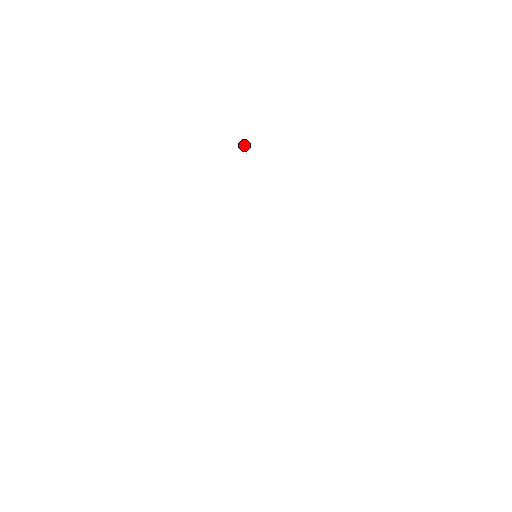
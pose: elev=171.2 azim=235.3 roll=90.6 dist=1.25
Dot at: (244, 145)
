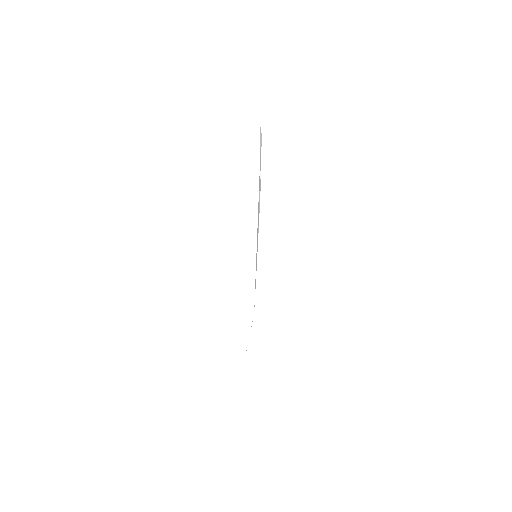
Dot at: occluded
